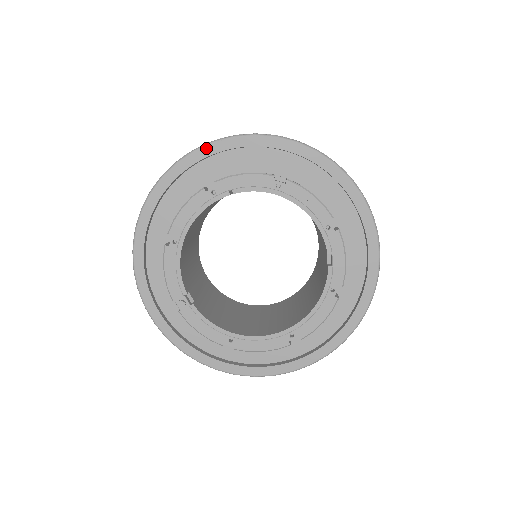
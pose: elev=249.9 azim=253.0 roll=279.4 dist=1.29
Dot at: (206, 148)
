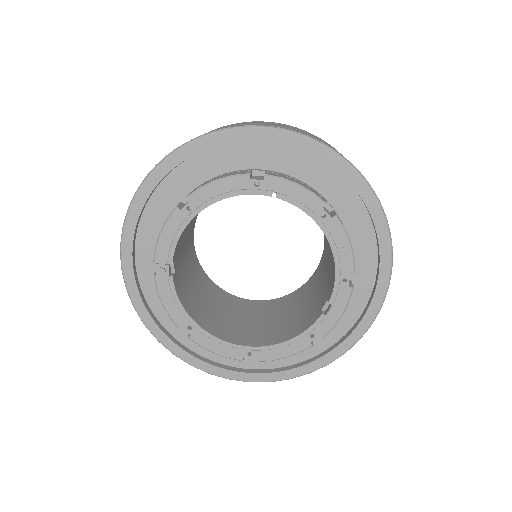
Dot at: (274, 132)
